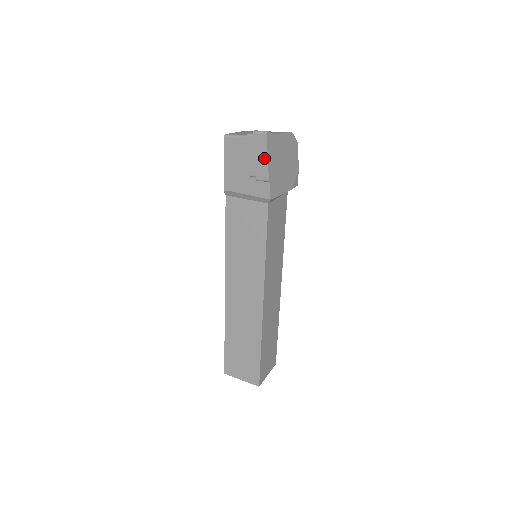
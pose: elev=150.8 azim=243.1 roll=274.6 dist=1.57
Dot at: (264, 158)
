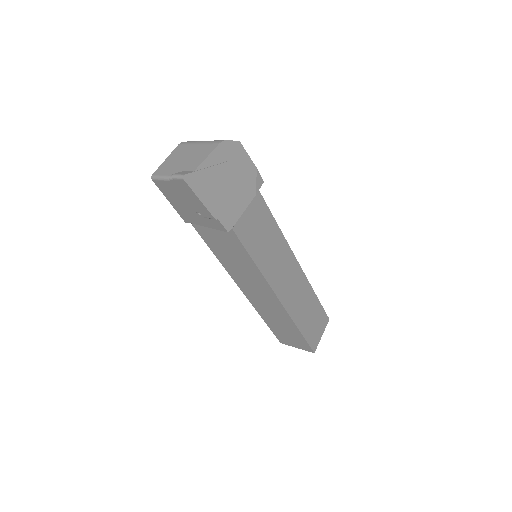
Dot at: (197, 201)
